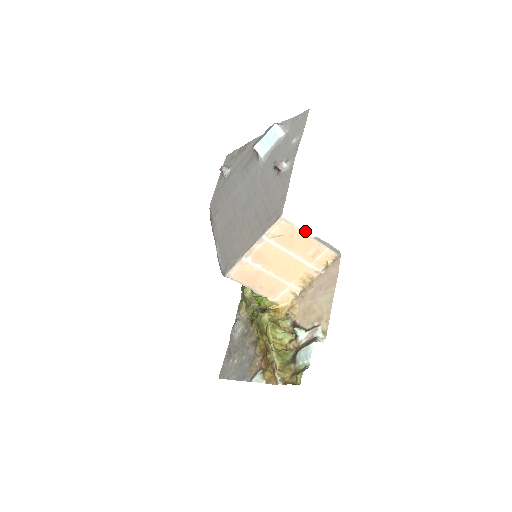
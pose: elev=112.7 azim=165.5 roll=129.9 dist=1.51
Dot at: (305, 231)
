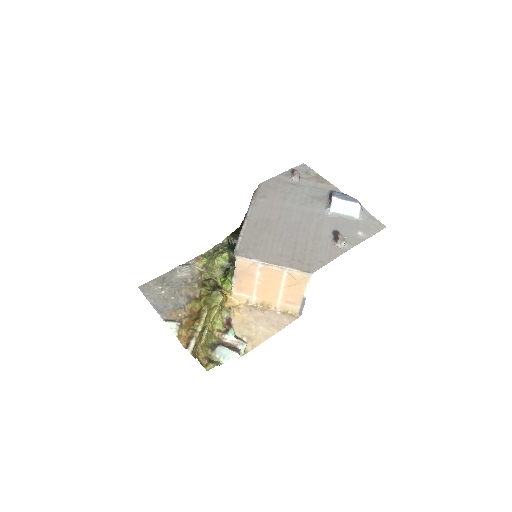
Dot at: (306, 290)
